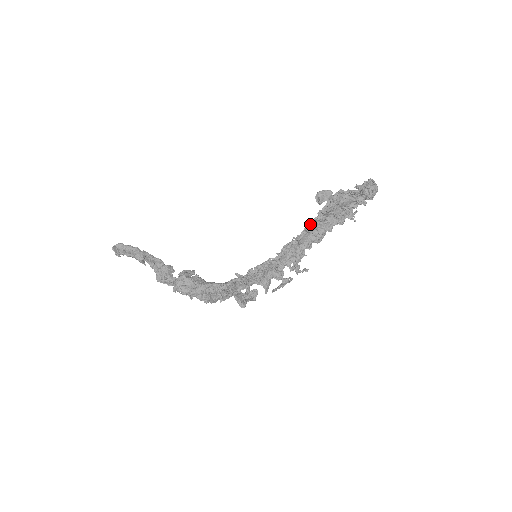
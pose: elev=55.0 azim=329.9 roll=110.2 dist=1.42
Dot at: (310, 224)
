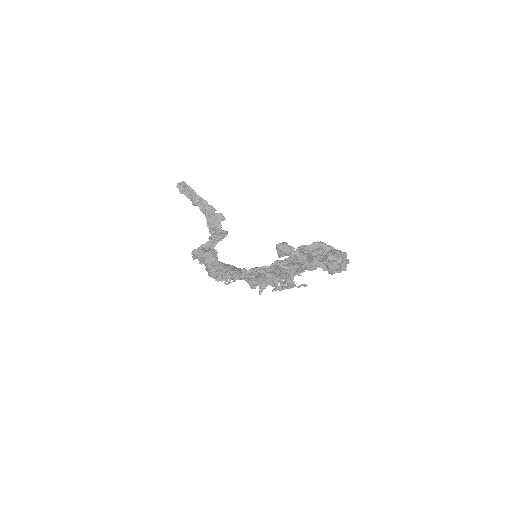
Dot at: occluded
